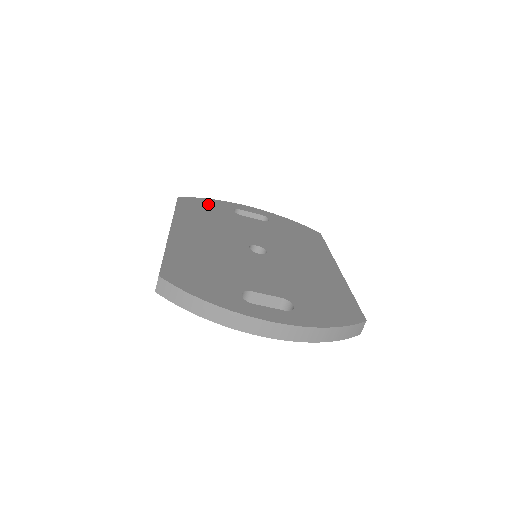
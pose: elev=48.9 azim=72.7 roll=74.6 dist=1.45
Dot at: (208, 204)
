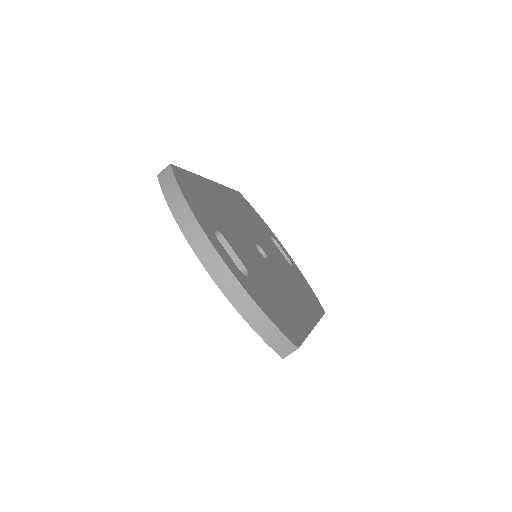
Dot at: (256, 215)
